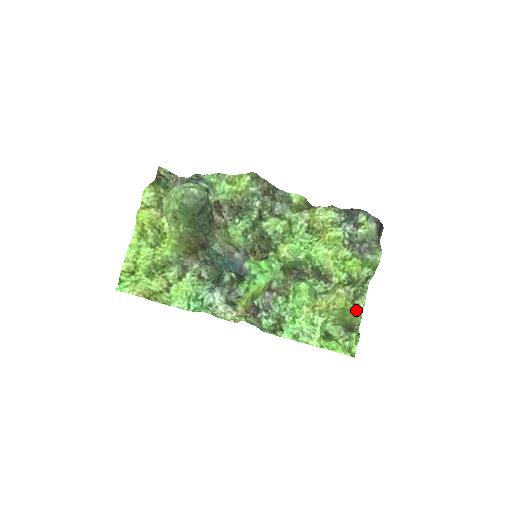
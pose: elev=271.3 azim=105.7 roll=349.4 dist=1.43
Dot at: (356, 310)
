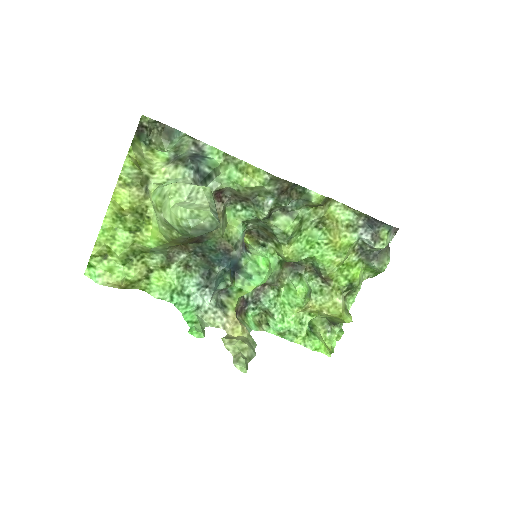
Dot at: (348, 320)
